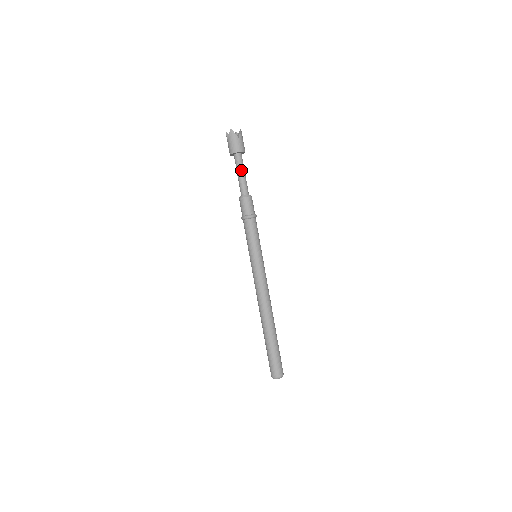
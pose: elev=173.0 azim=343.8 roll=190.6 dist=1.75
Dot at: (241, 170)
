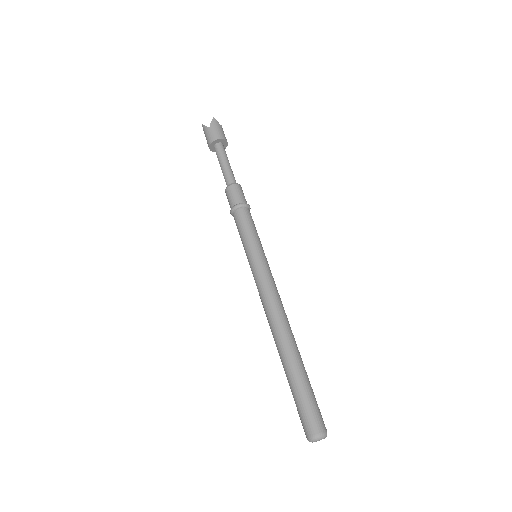
Dot at: (227, 159)
